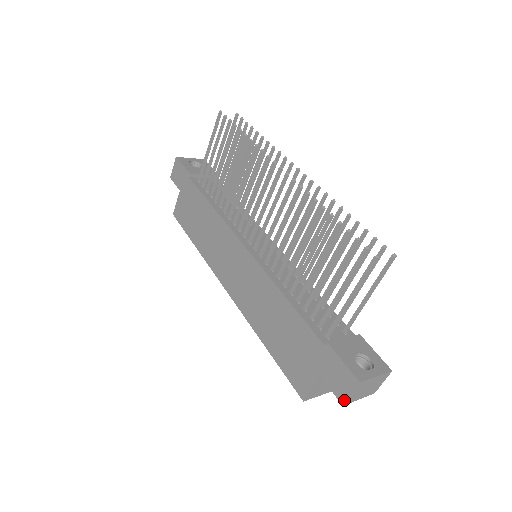
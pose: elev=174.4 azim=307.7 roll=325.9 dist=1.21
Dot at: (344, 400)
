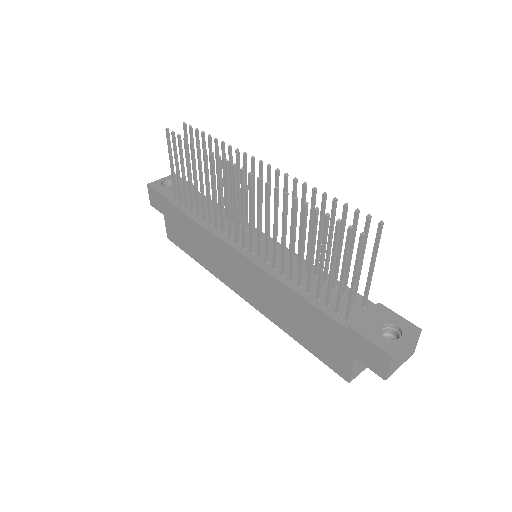
Dot at: (384, 375)
